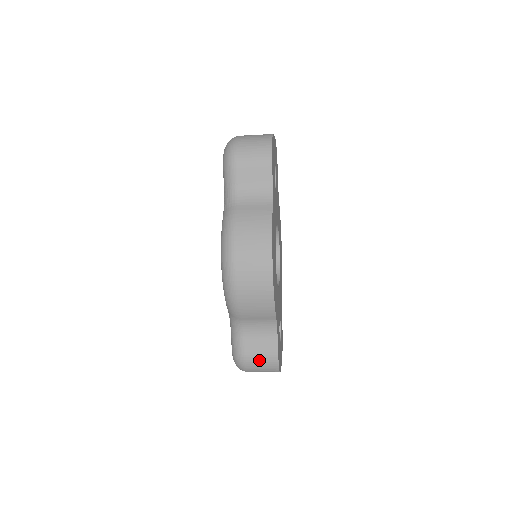
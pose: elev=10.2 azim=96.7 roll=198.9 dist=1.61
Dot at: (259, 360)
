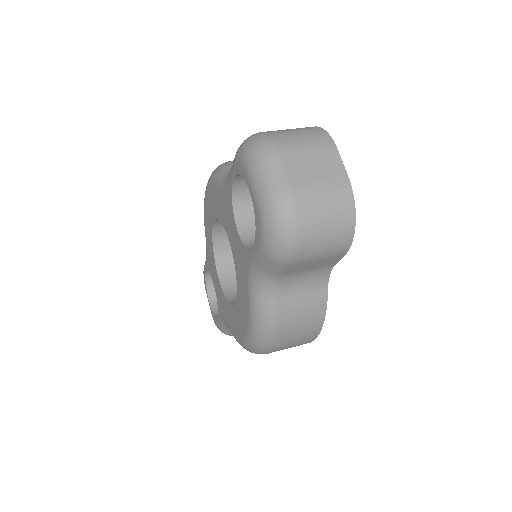
Dot at: occluded
